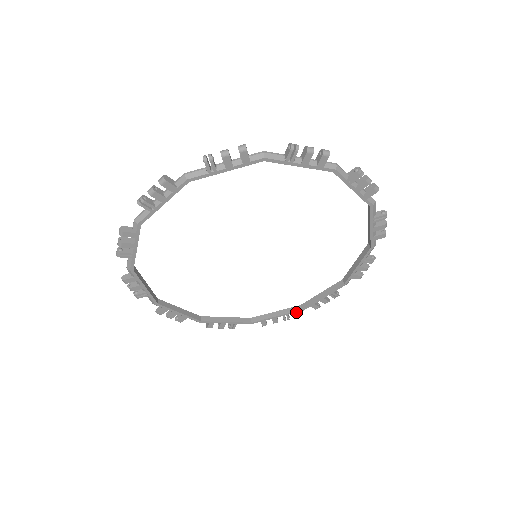
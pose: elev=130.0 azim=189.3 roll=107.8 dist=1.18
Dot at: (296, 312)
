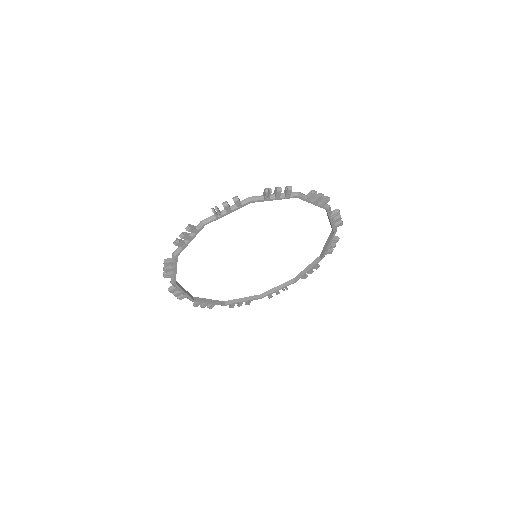
Dot at: occluded
